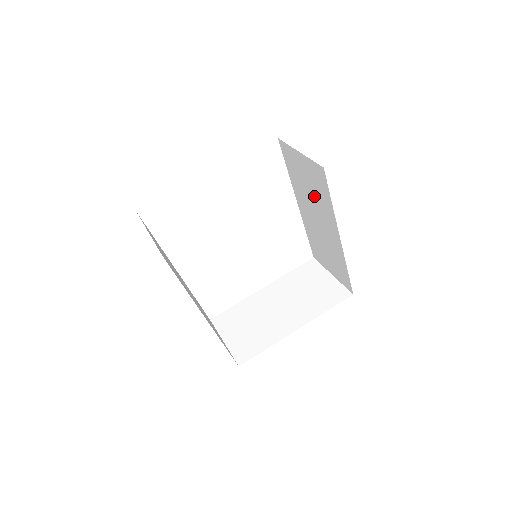
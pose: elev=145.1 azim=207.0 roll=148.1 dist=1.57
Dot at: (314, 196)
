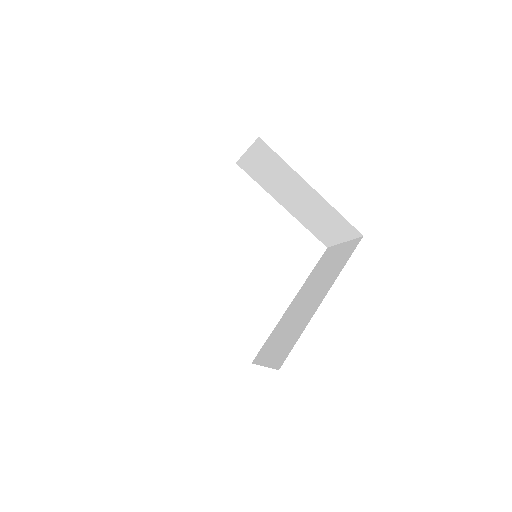
Dot at: (326, 274)
